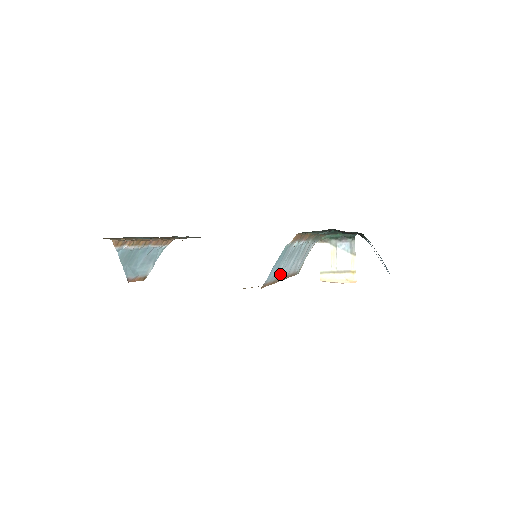
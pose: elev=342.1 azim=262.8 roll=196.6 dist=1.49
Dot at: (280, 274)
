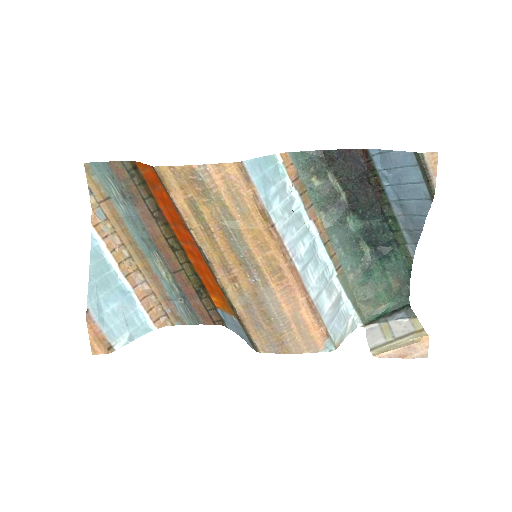
Dot at: (279, 227)
